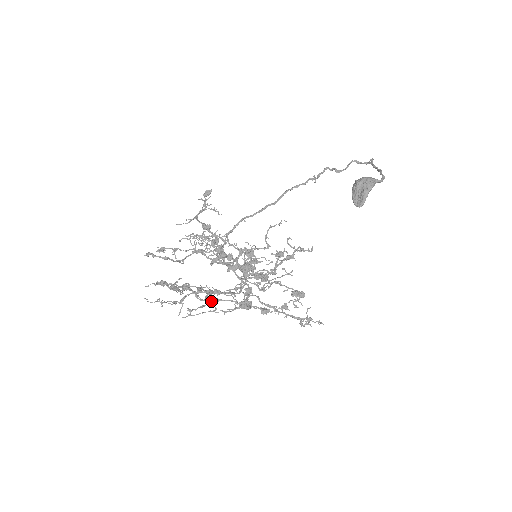
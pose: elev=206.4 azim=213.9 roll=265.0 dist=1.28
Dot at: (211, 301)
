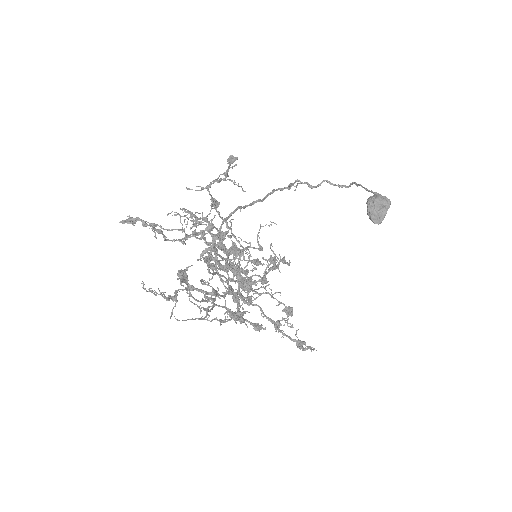
Dot at: occluded
